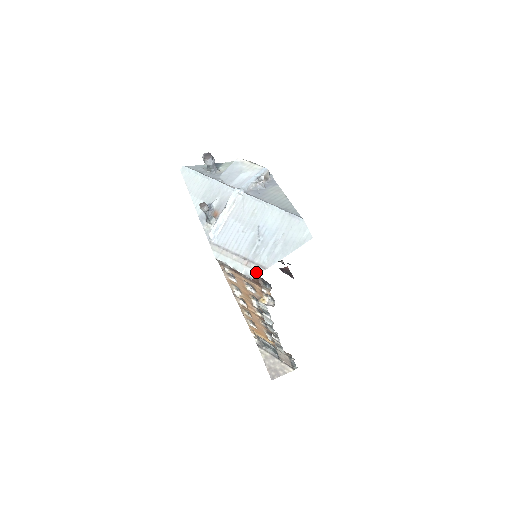
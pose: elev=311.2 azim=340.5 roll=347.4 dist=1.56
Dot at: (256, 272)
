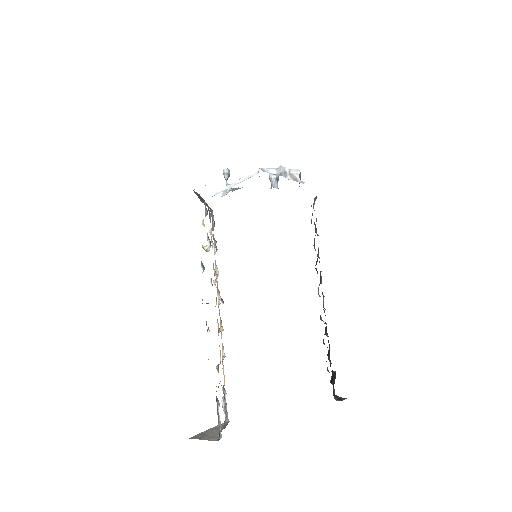
Dot at: occluded
